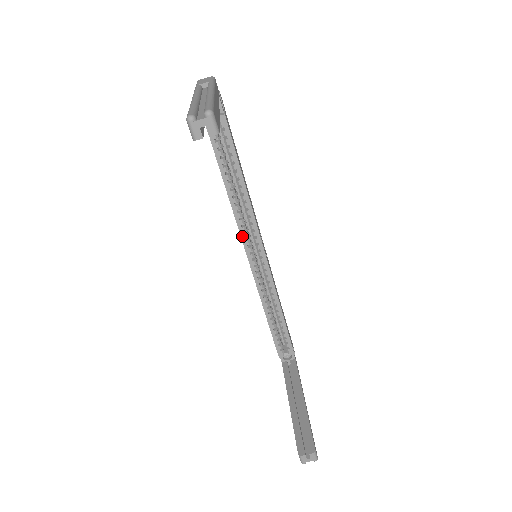
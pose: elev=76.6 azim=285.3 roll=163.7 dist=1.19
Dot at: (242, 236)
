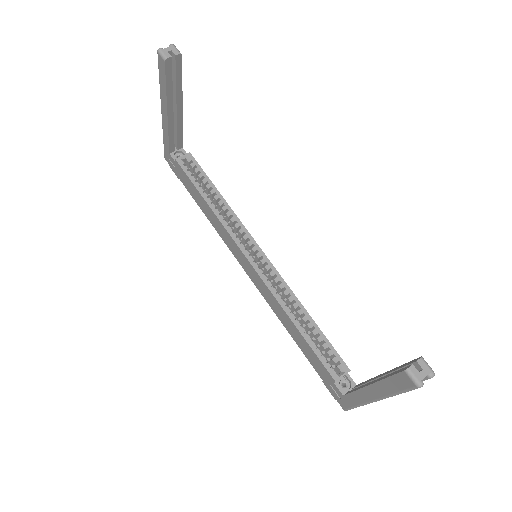
Dot at: (236, 241)
